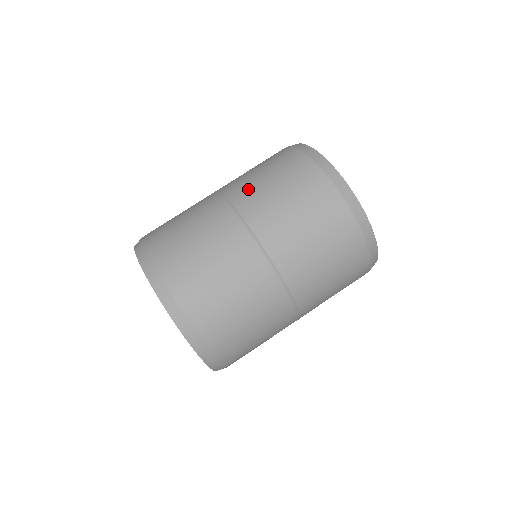
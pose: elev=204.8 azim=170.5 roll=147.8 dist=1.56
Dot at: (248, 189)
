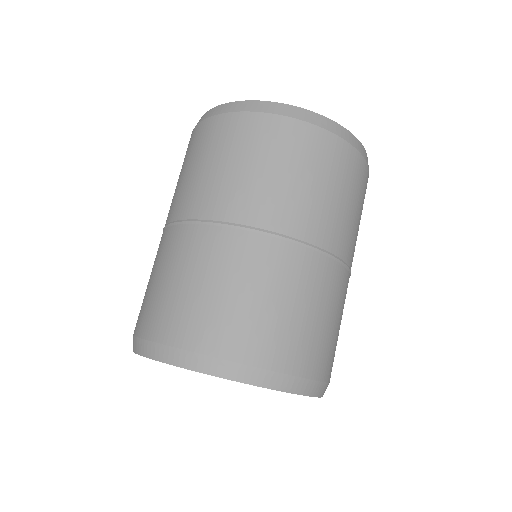
Dot at: (320, 217)
